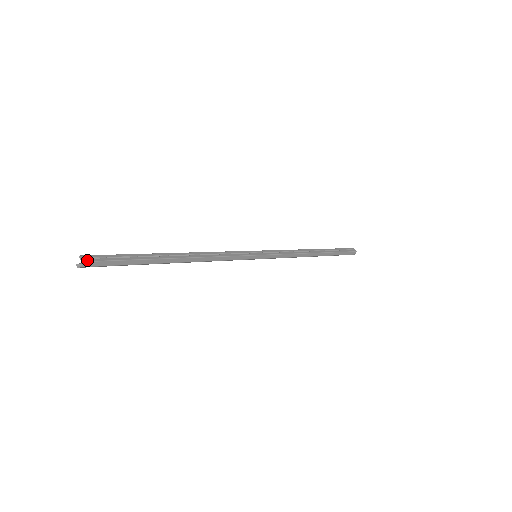
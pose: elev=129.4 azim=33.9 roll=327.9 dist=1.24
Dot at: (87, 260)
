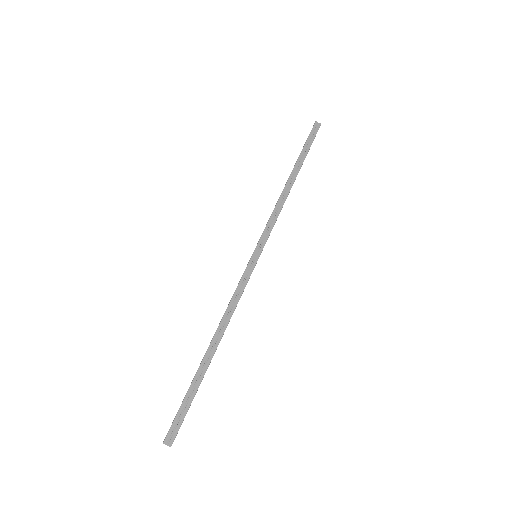
Dot at: (171, 442)
